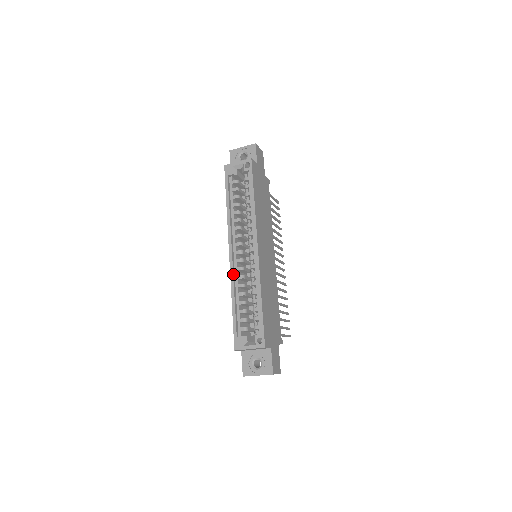
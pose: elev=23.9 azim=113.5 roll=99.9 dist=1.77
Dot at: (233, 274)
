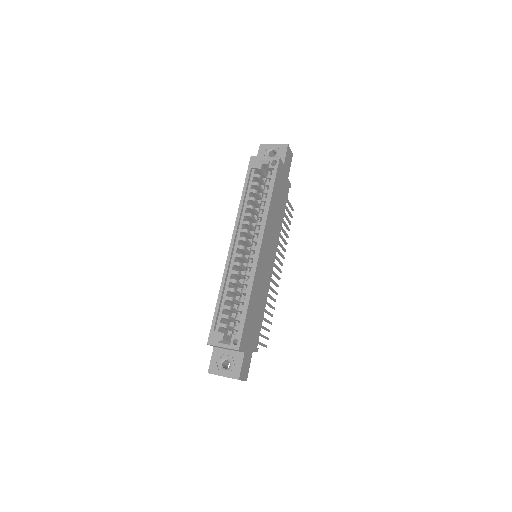
Dot at: (228, 267)
